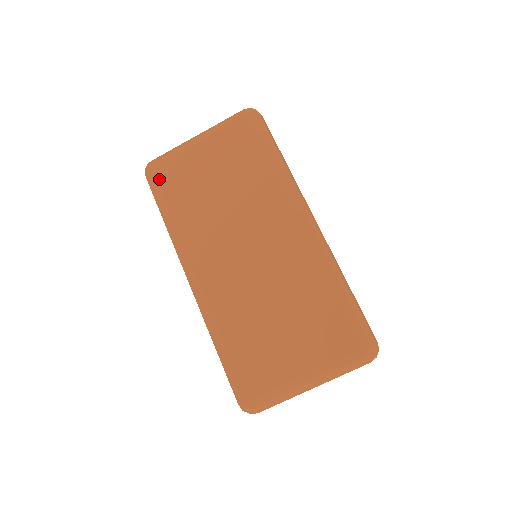
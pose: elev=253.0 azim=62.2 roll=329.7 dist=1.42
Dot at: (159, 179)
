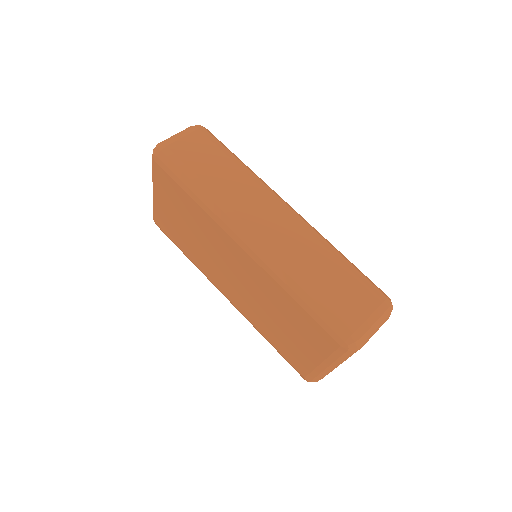
Dot at: (163, 231)
